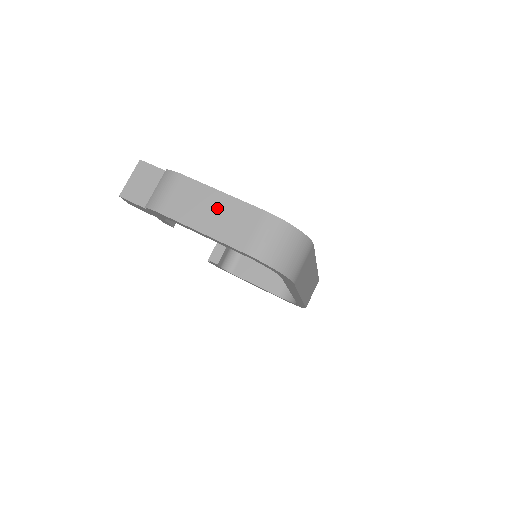
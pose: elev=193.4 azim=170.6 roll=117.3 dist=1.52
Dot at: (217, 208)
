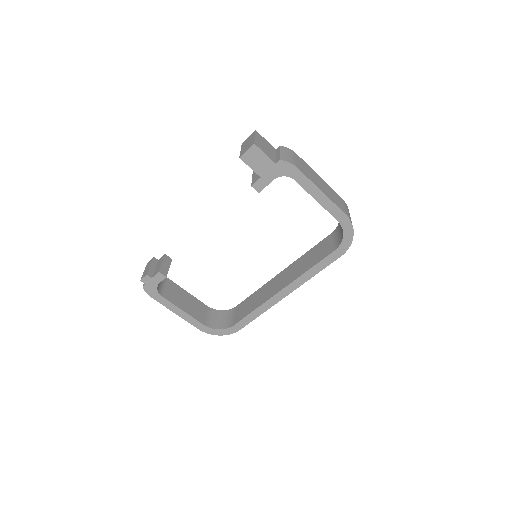
Dot at: (322, 183)
